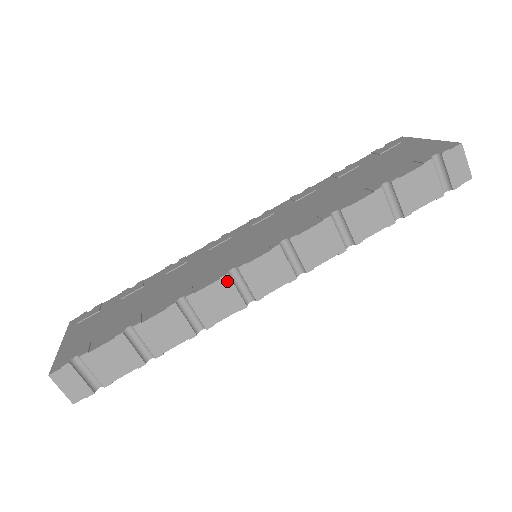
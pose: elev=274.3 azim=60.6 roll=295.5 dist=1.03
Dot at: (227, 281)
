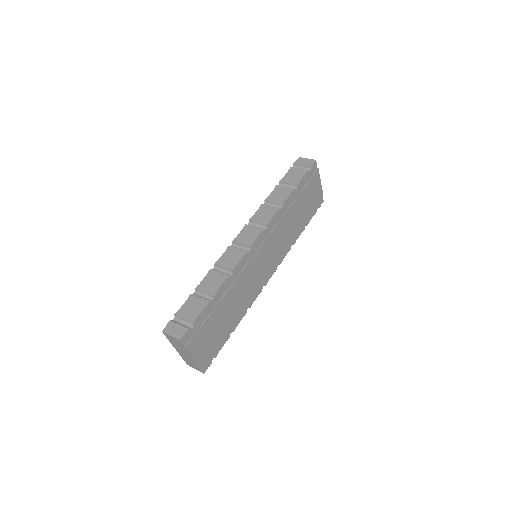
Dot at: (230, 249)
